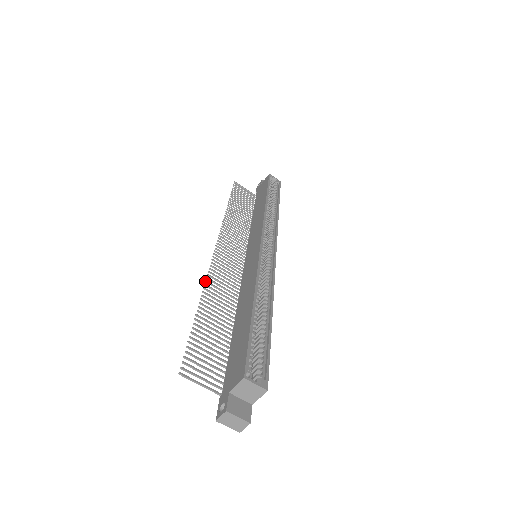
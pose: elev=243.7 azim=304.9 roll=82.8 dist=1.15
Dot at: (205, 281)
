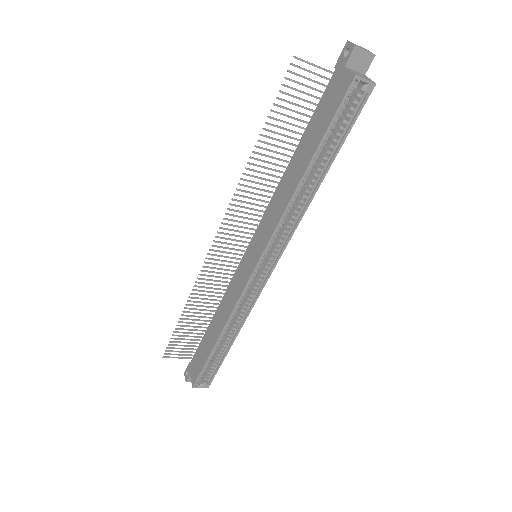
Dot at: (193, 286)
